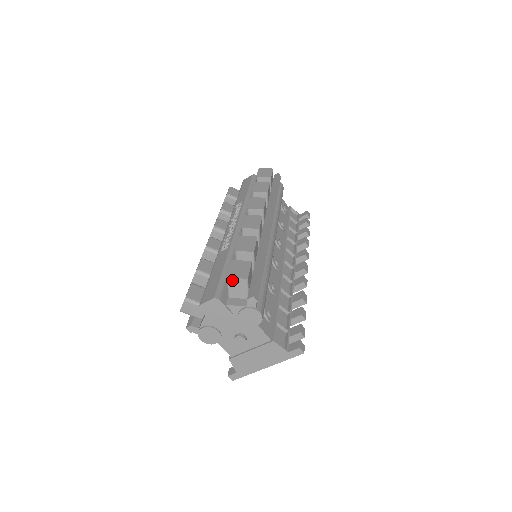
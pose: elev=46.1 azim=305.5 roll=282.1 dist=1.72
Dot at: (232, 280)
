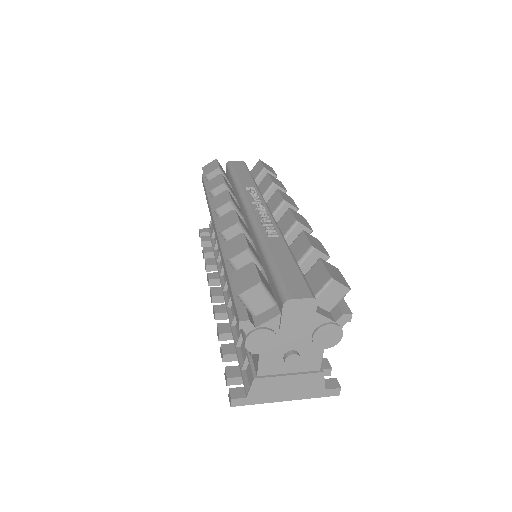
Dot at: (335, 284)
